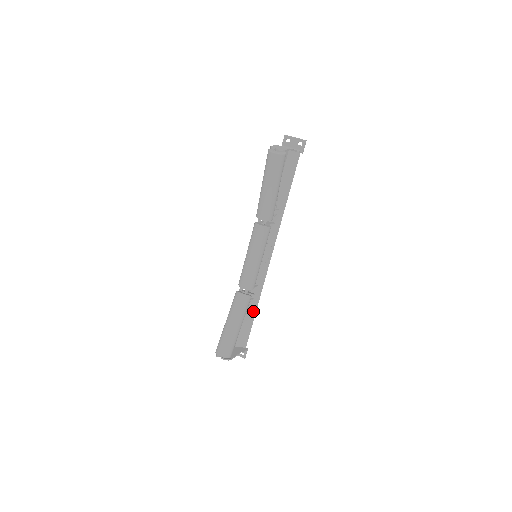
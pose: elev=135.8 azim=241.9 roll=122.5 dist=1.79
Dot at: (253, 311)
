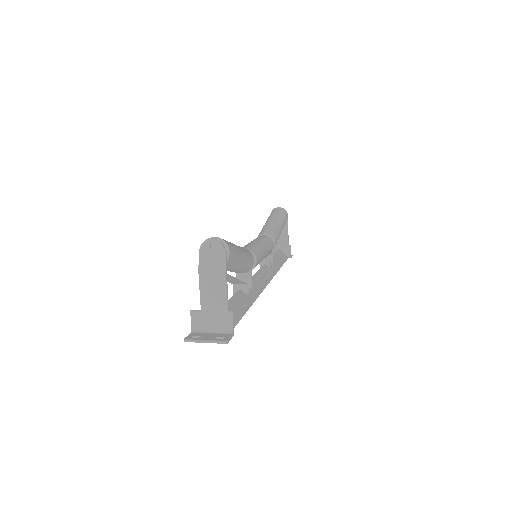
Dot at: (245, 305)
